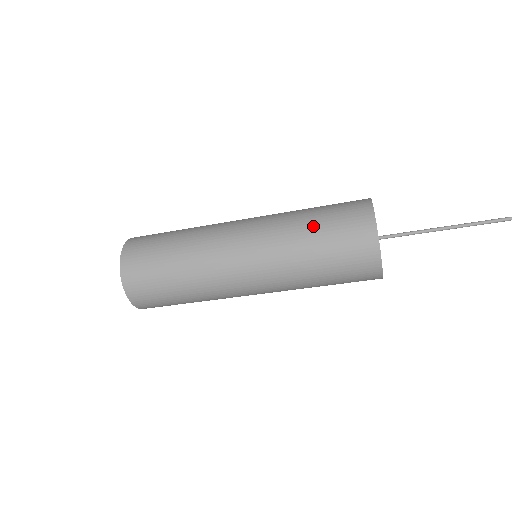
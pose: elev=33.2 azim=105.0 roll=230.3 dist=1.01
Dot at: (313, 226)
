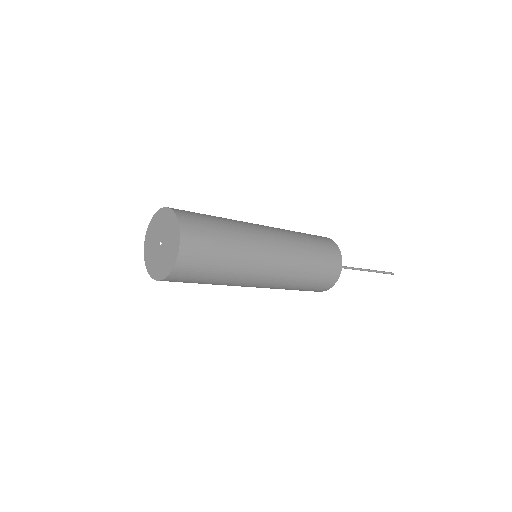
Dot at: (311, 275)
